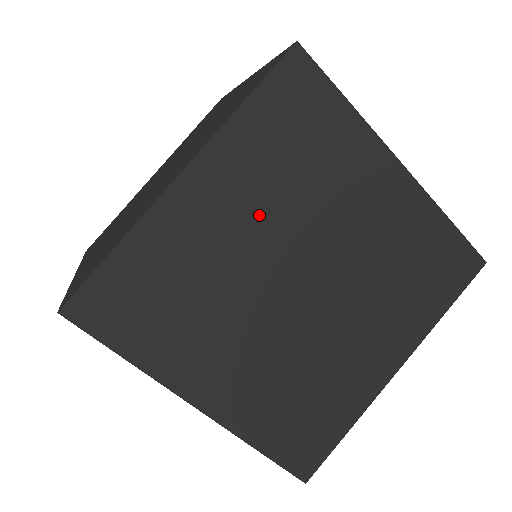
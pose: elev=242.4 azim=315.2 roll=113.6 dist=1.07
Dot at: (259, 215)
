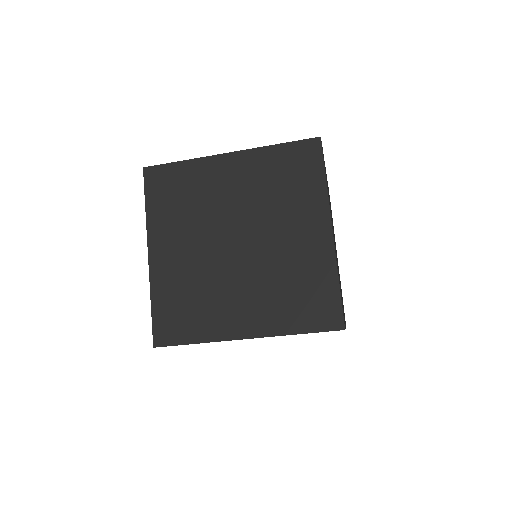
Dot at: (190, 237)
